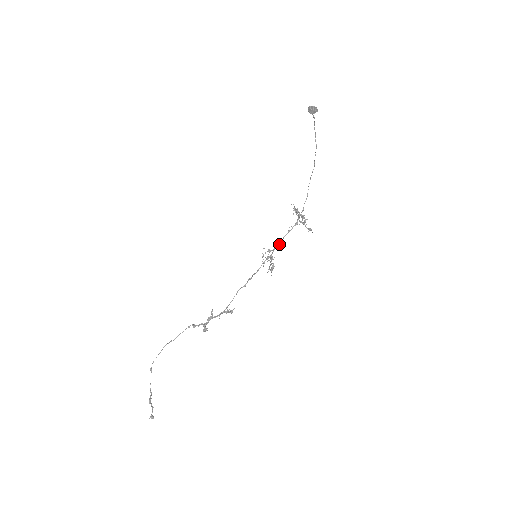
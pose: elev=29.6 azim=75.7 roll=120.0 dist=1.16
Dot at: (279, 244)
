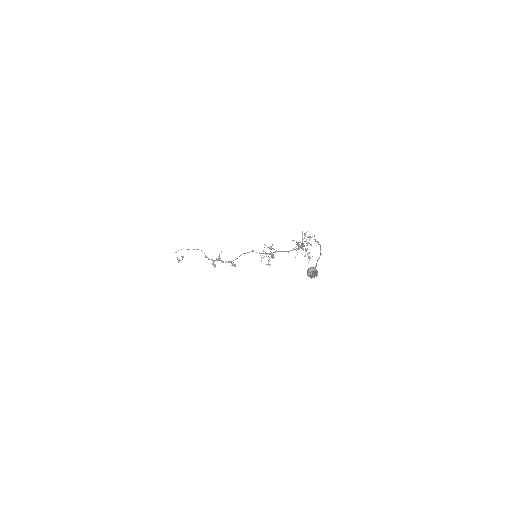
Dot at: occluded
